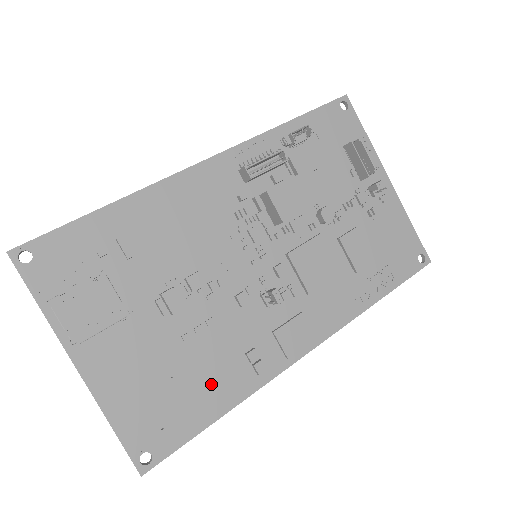
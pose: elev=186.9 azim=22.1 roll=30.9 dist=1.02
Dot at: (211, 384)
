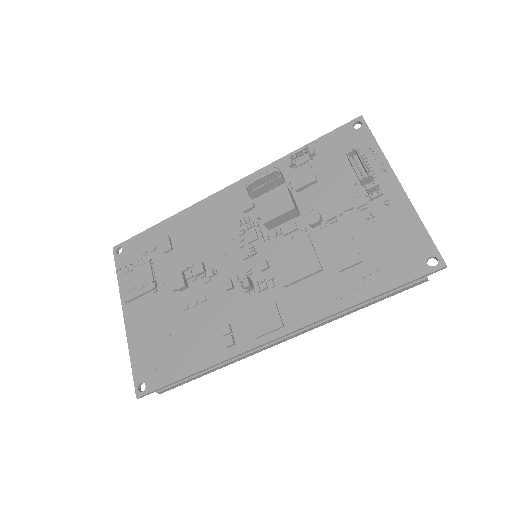
Dot at: (193, 346)
